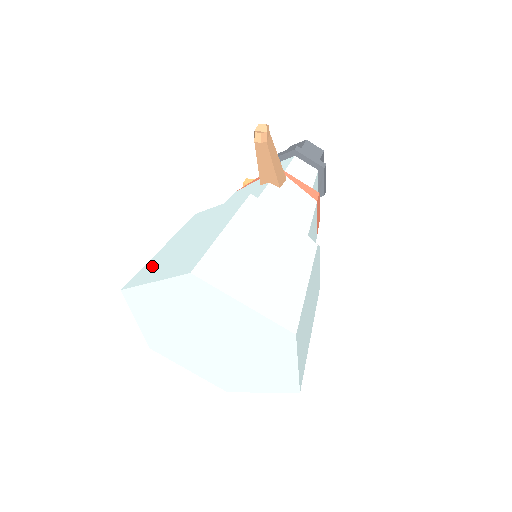
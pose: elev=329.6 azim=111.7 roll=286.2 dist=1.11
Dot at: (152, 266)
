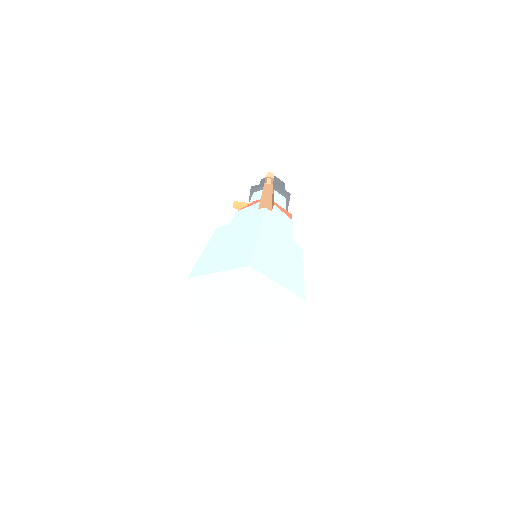
Dot at: (206, 262)
